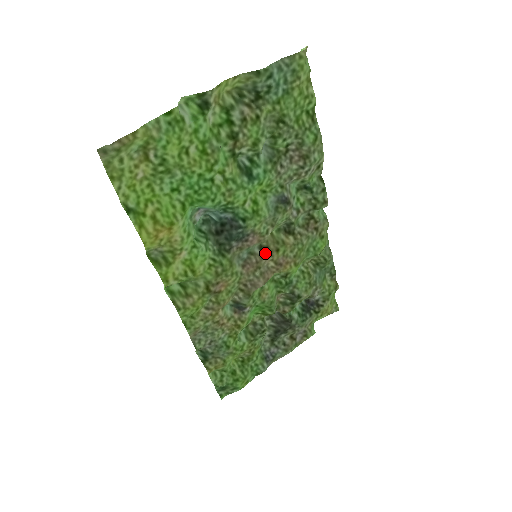
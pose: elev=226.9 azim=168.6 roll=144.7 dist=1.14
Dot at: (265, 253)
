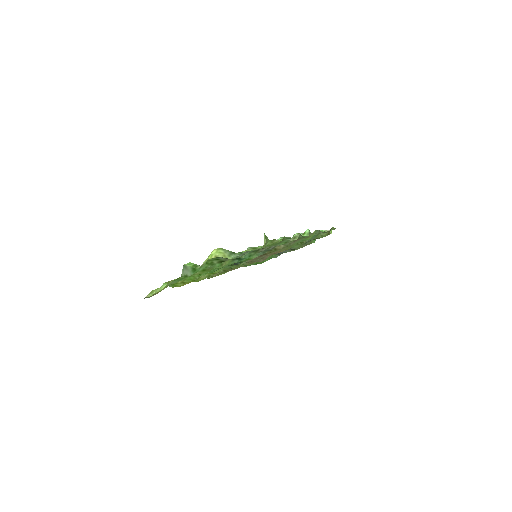
Dot at: occluded
